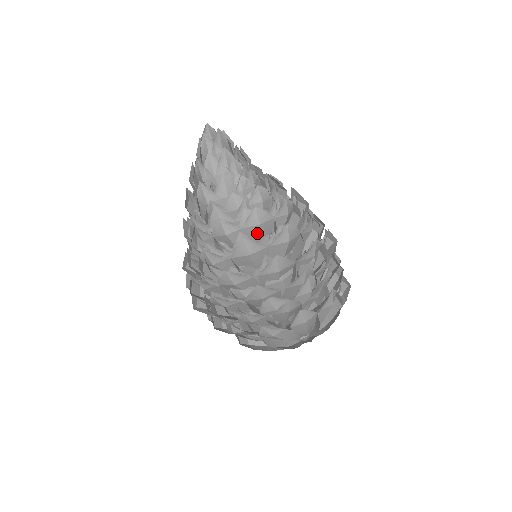
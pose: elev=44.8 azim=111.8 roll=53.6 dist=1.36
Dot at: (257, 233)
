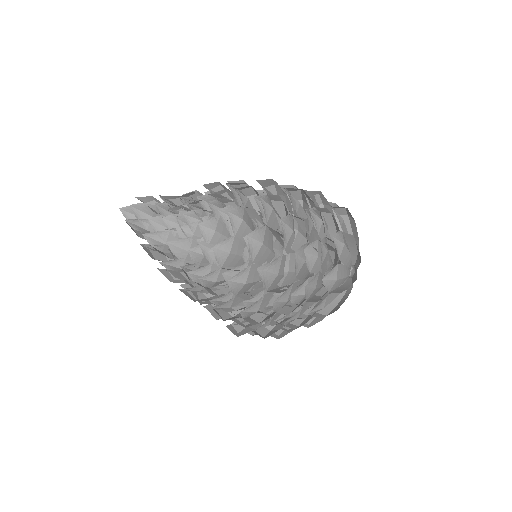
Dot at: (235, 258)
